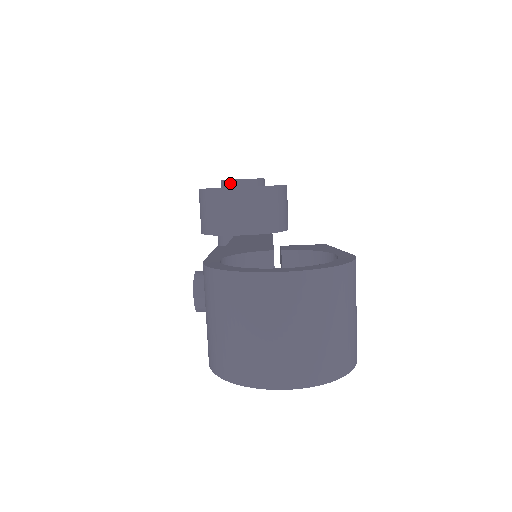
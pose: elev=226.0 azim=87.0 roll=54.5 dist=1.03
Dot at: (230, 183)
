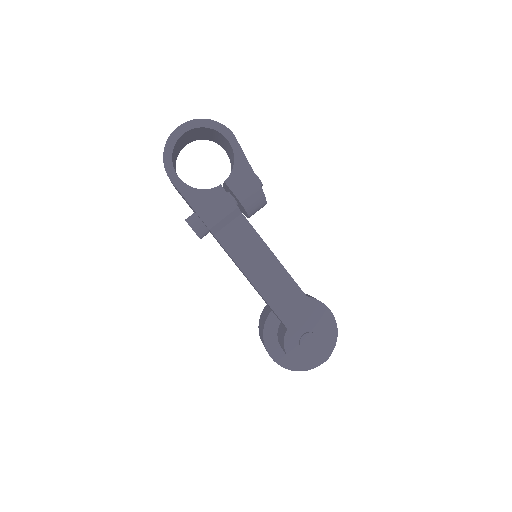
Dot at: occluded
